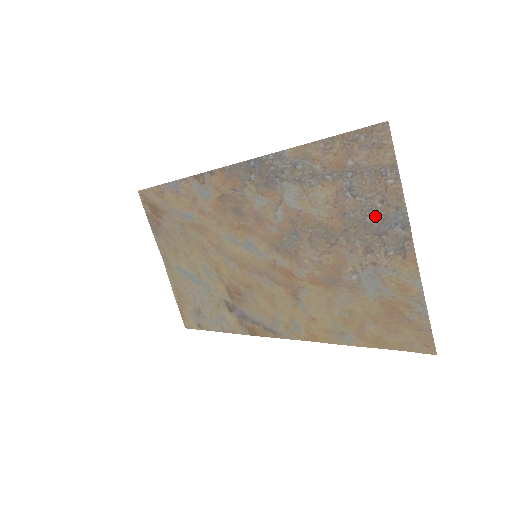
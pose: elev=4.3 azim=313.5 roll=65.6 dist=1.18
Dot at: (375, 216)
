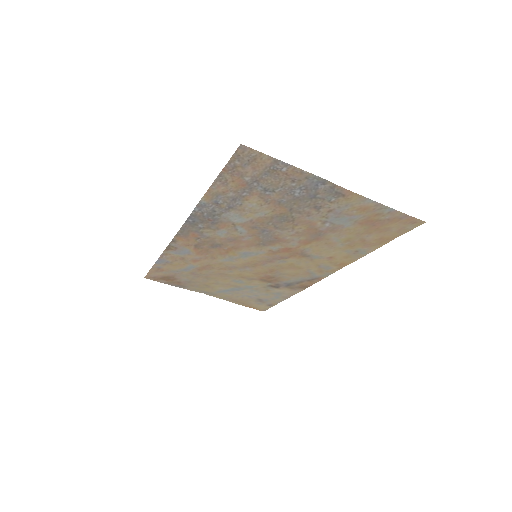
Dot at: (299, 191)
